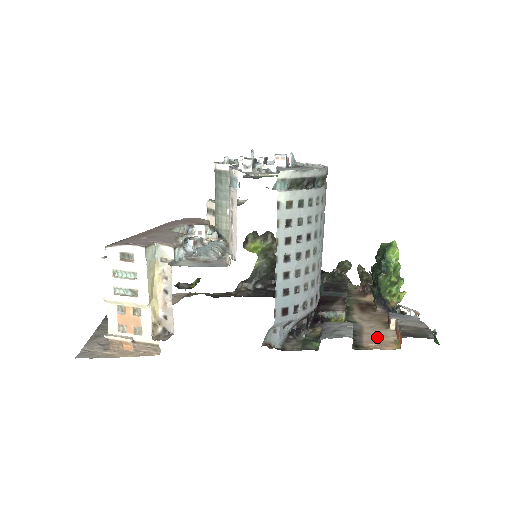
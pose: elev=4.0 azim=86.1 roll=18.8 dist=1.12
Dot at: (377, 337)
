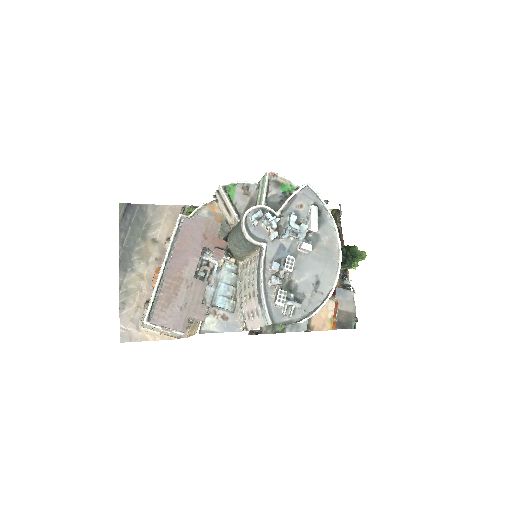
Dot at: (322, 312)
